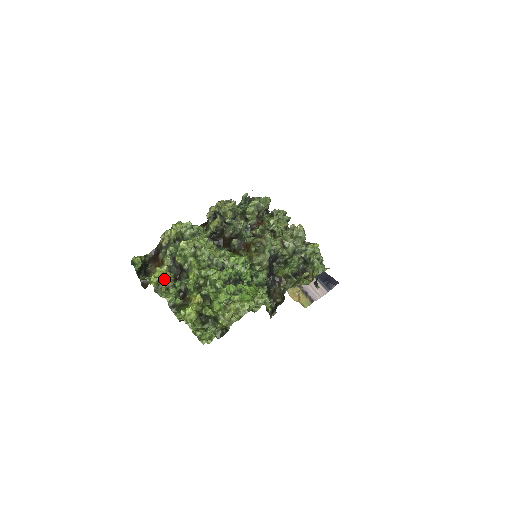
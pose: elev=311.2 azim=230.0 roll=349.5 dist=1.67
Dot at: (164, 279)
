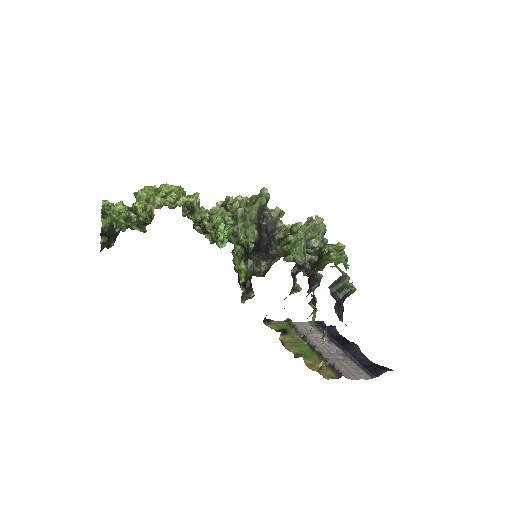
Dot at: occluded
